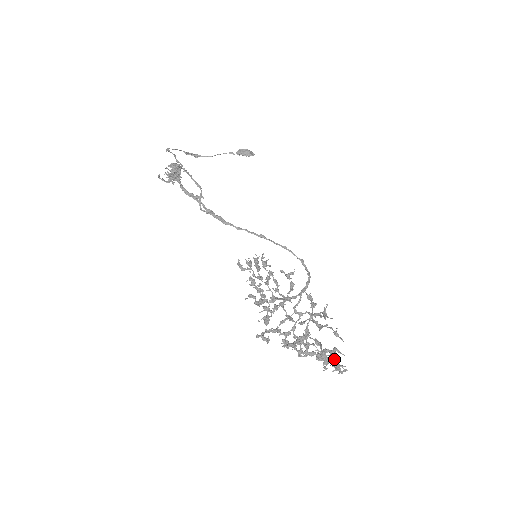
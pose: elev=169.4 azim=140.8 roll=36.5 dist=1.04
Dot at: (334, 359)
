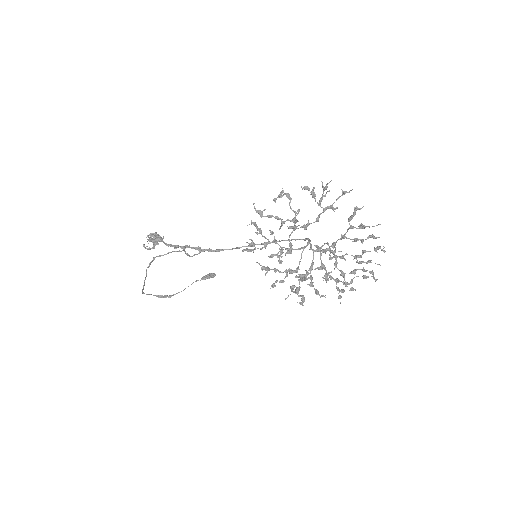
Dot at: (364, 226)
